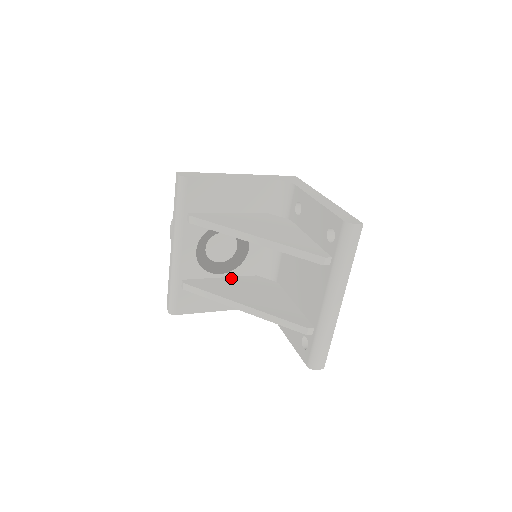
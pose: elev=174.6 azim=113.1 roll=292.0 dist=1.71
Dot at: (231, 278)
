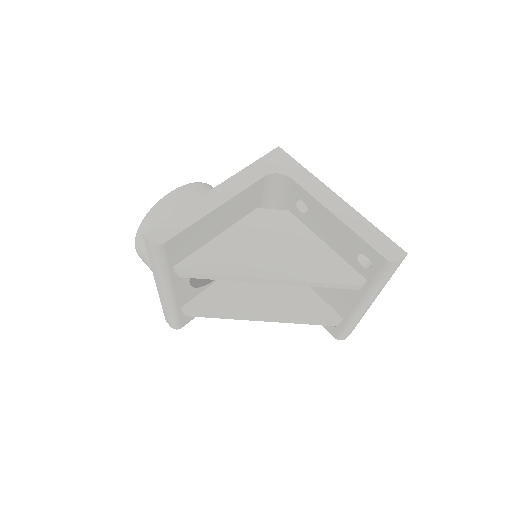
Dot at: occluded
